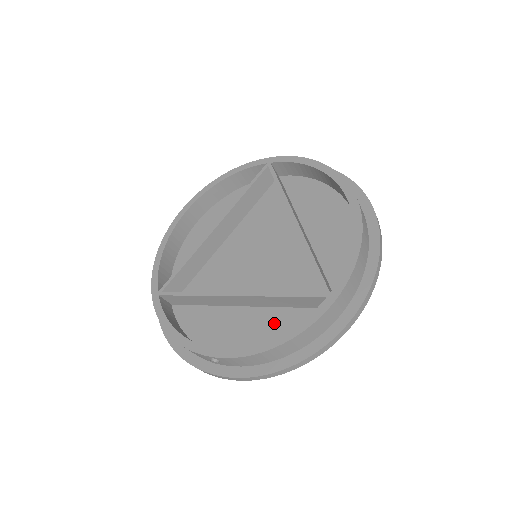
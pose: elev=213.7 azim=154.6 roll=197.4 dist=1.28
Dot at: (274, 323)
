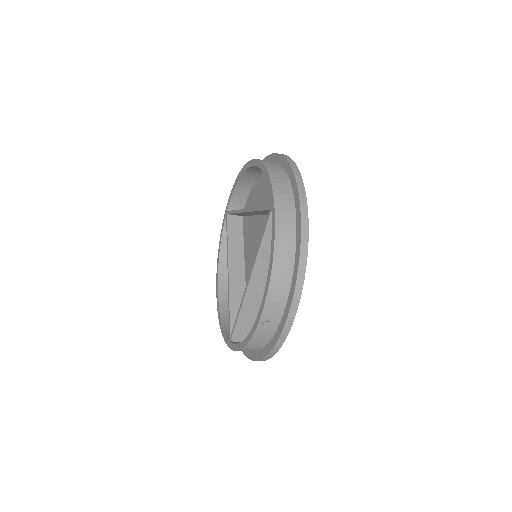
Dot at: occluded
